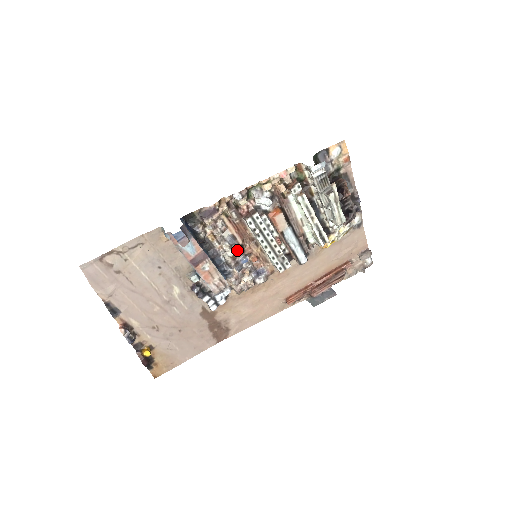
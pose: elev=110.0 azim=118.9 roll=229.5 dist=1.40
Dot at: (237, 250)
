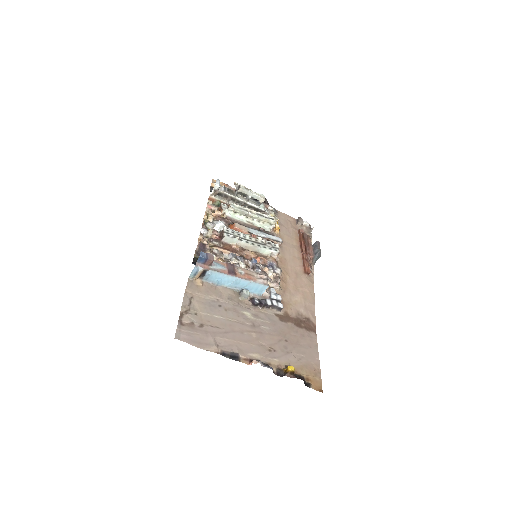
Dot at: (243, 260)
